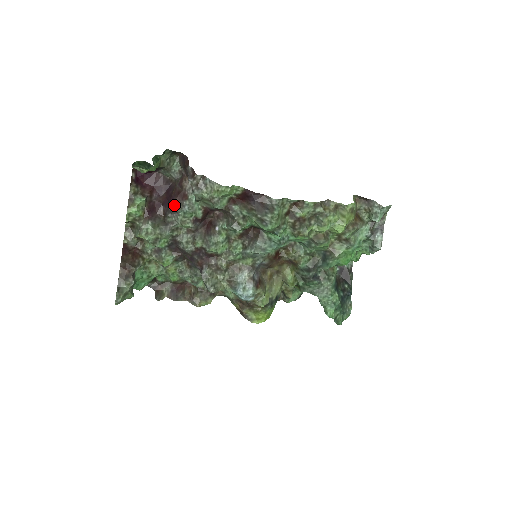
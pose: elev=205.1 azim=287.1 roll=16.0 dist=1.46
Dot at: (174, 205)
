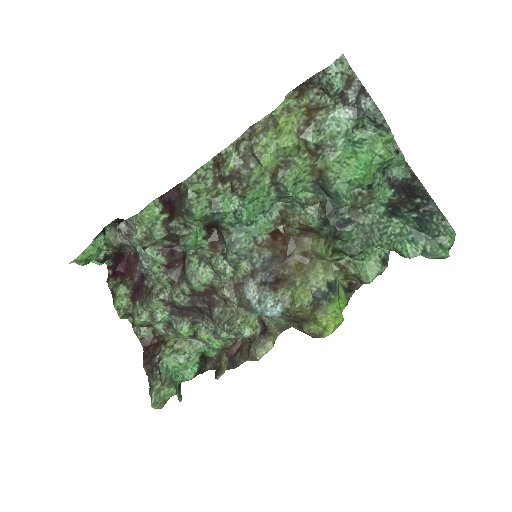
Dot at: (139, 270)
